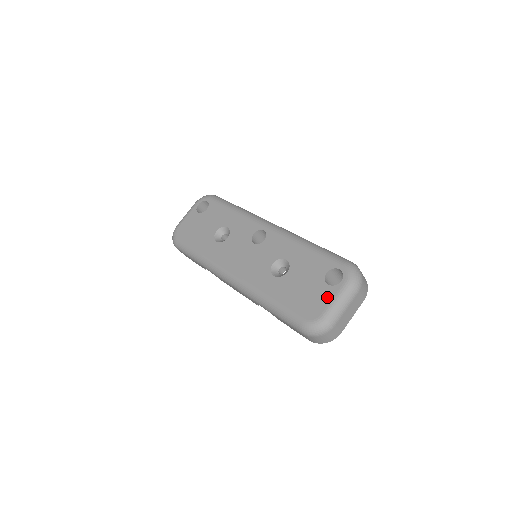
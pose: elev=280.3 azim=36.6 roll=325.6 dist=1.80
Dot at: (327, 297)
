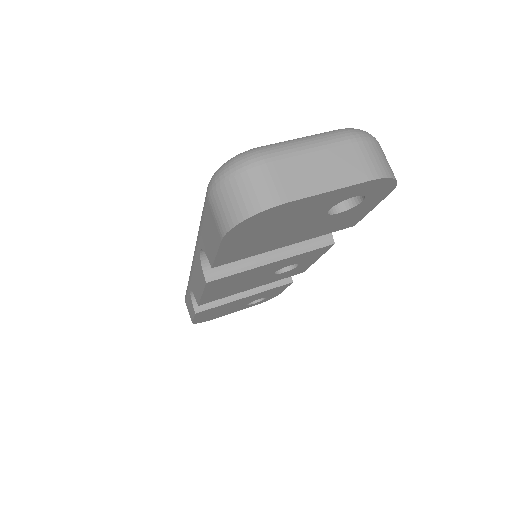
Dot at: occluded
